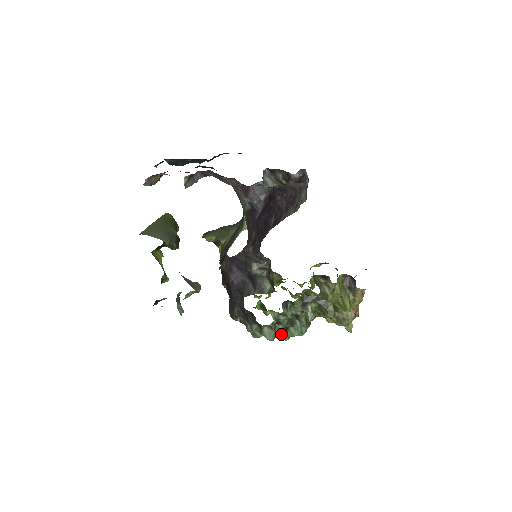
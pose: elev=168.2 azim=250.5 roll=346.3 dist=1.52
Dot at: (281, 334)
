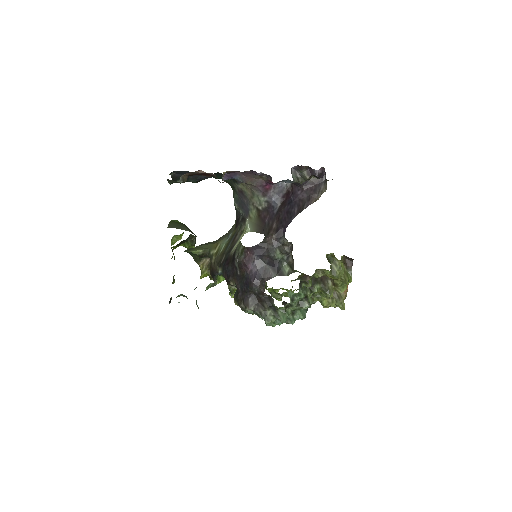
Dot at: (289, 318)
